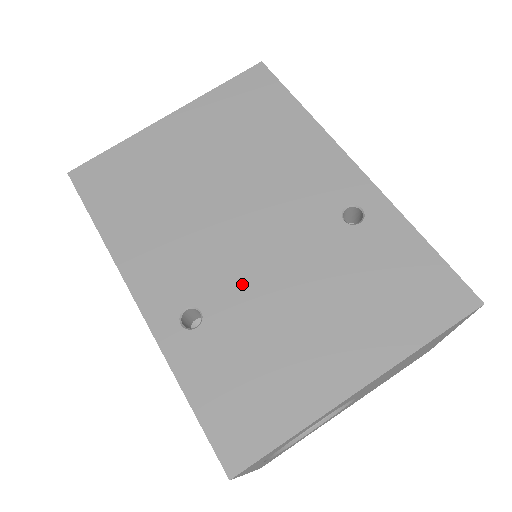
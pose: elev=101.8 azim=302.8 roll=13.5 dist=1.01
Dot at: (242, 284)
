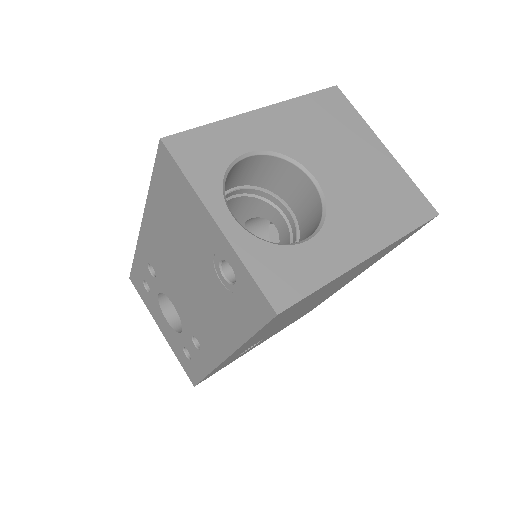
Dot at: occluded
